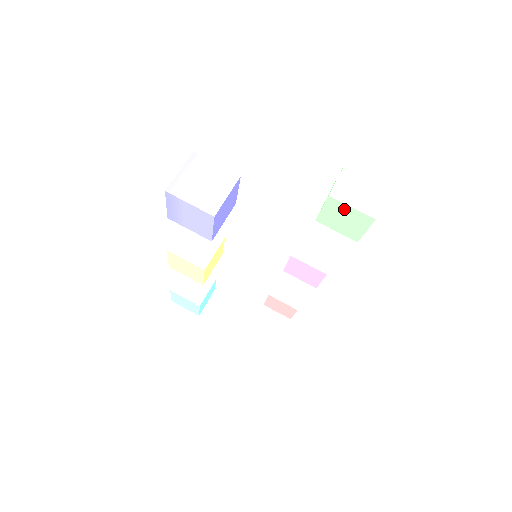
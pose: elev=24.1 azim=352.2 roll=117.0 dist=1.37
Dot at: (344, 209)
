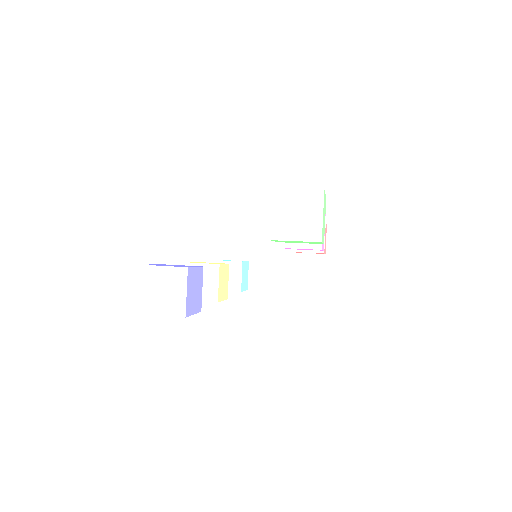
Dot at: (291, 241)
